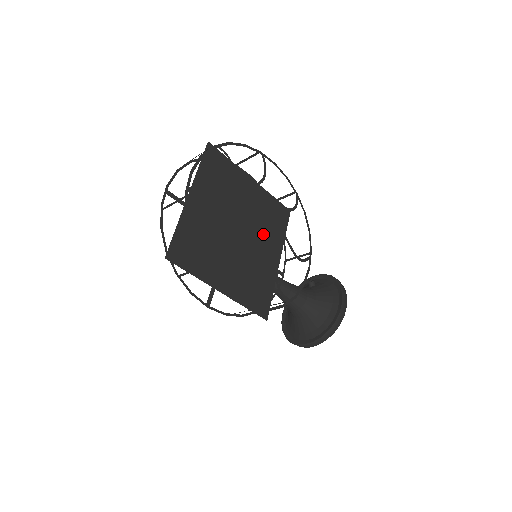
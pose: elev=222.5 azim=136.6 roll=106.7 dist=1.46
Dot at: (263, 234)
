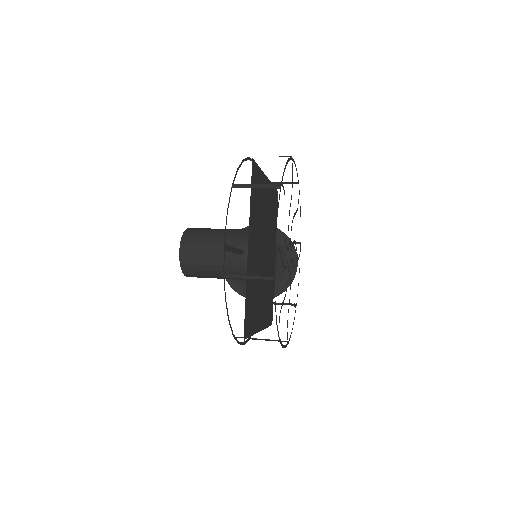
Dot at: (291, 258)
